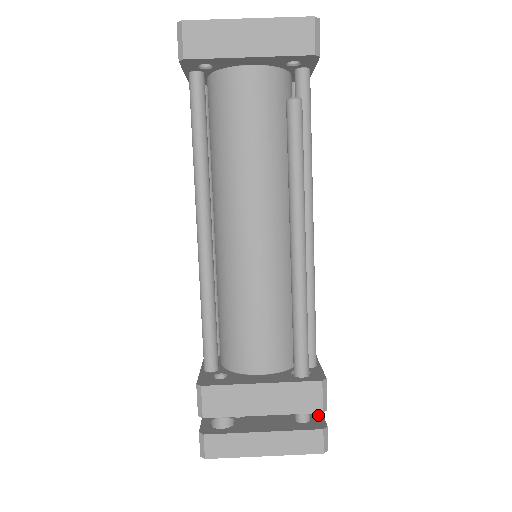
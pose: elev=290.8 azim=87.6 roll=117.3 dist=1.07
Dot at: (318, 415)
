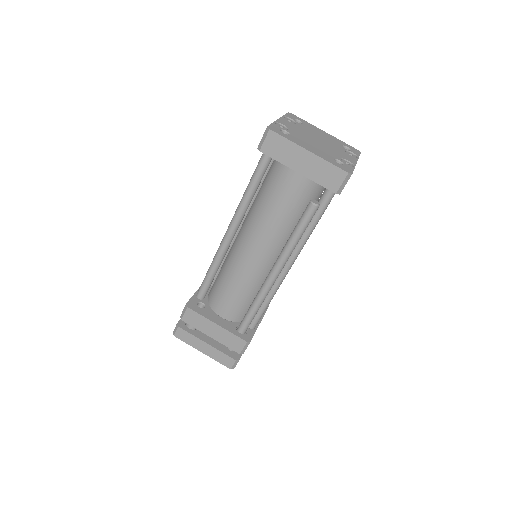
Dot at: occluded
